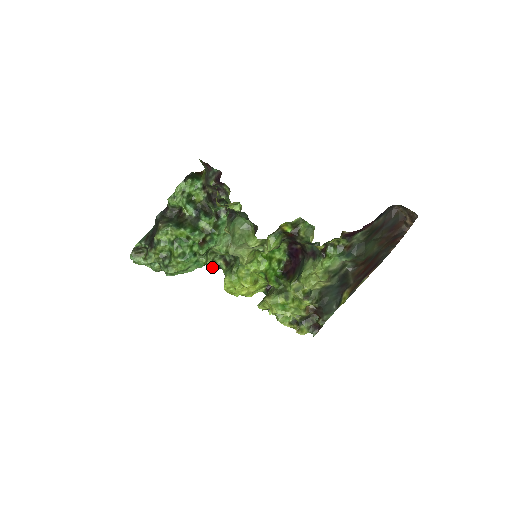
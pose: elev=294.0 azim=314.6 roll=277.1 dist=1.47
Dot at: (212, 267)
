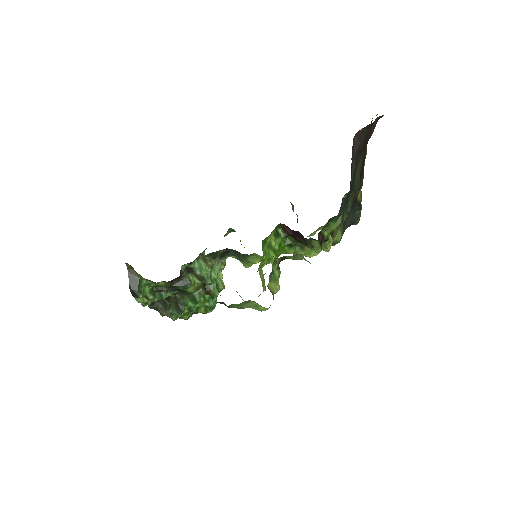
Dot at: occluded
